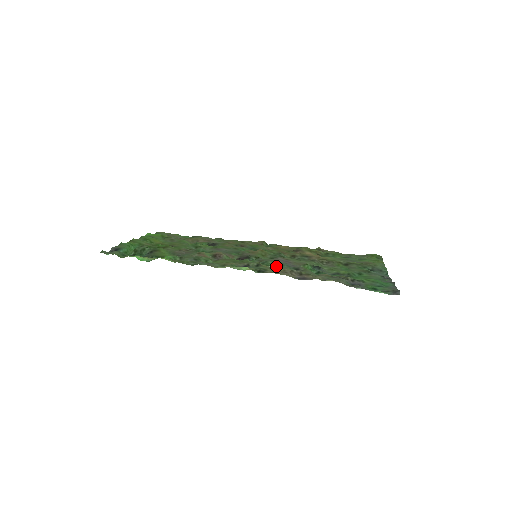
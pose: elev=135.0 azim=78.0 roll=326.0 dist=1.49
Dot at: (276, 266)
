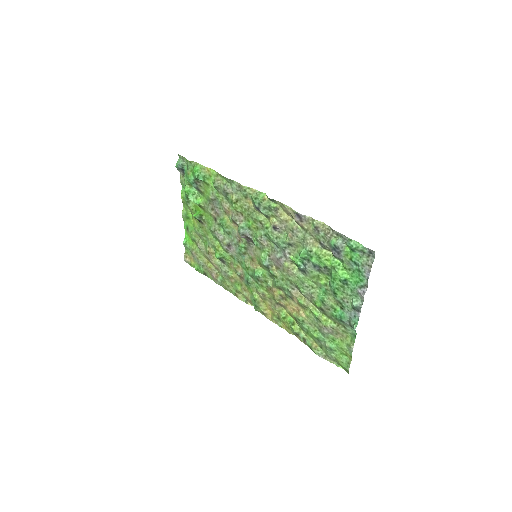
Dot at: (276, 234)
